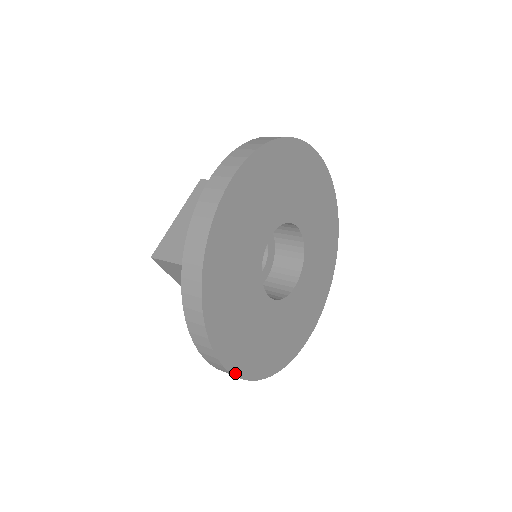
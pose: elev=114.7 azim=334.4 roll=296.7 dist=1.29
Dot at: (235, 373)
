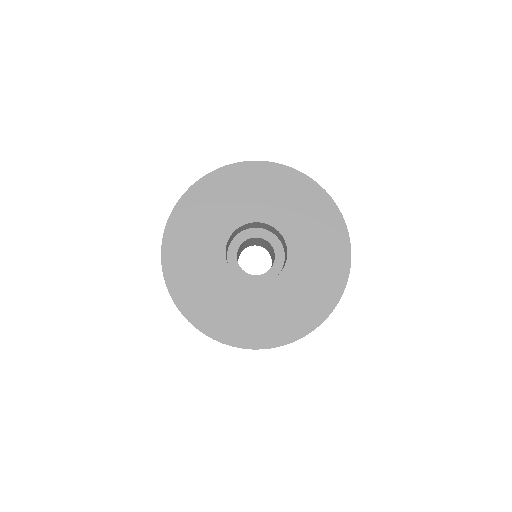
Dot at: (165, 273)
